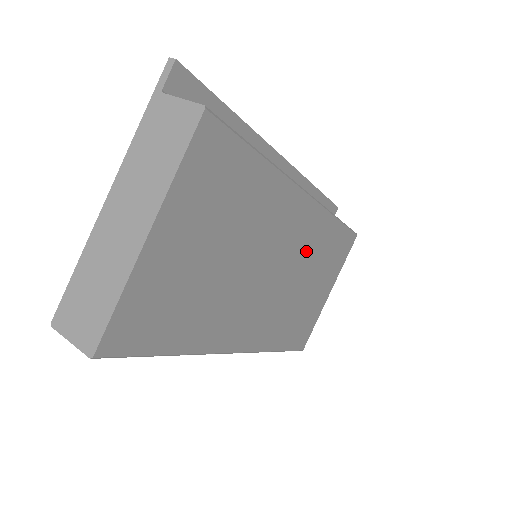
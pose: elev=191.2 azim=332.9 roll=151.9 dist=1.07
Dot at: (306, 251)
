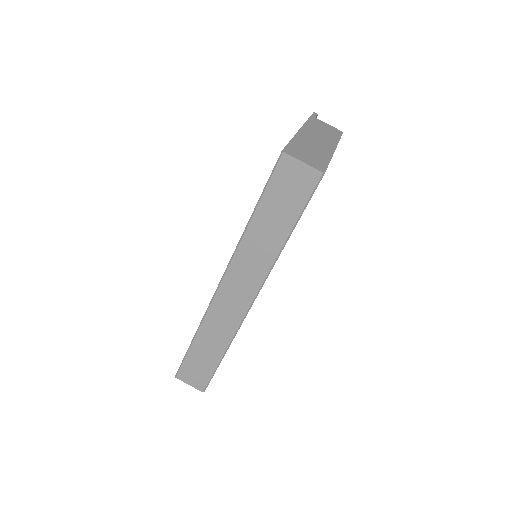
Dot at: occluded
